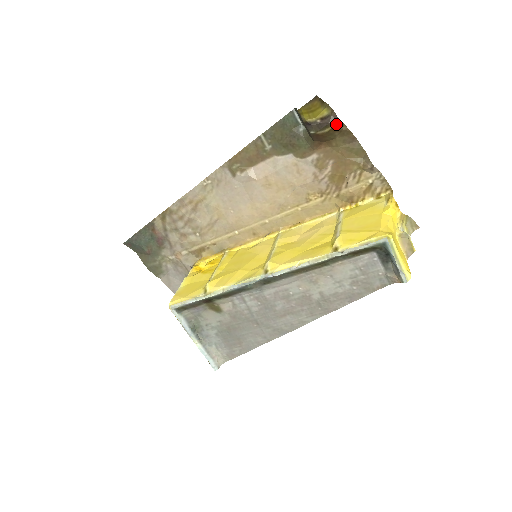
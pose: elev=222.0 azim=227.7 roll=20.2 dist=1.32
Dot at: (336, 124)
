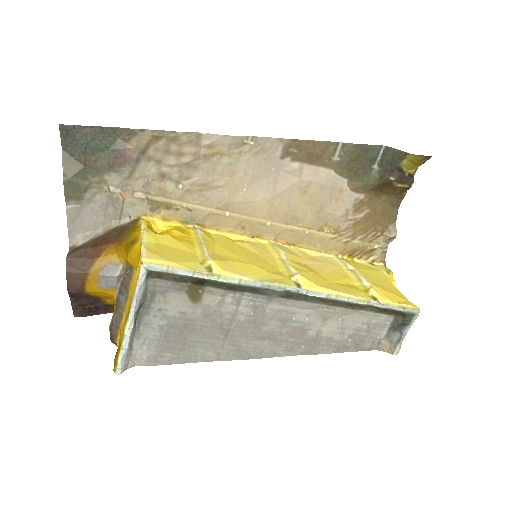
Dot at: (411, 186)
